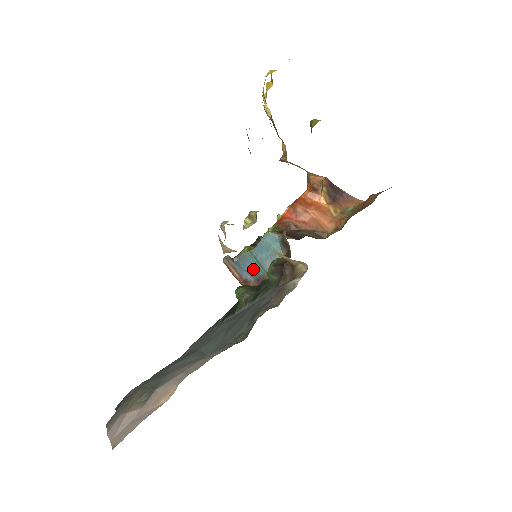
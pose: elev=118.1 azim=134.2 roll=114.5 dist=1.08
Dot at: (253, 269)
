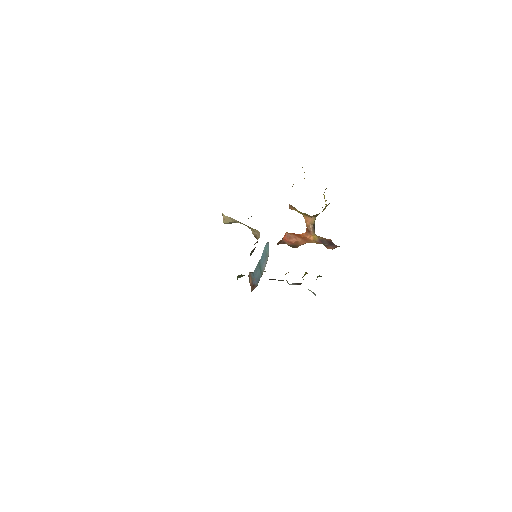
Dot at: (259, 275)
